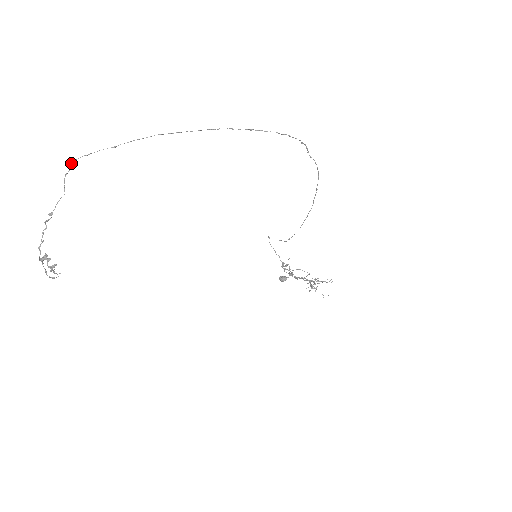
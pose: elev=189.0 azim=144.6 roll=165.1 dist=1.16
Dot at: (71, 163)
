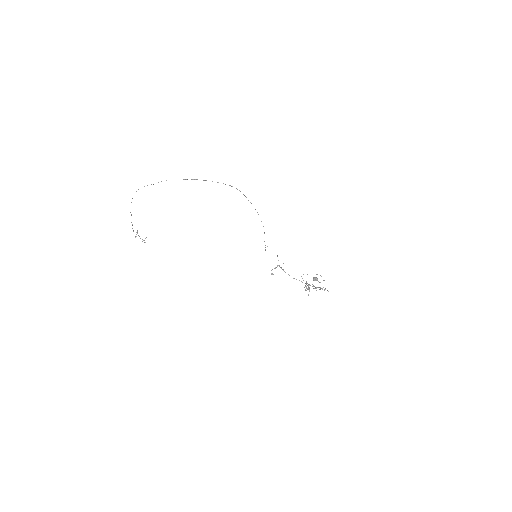
Dot at: occluded
